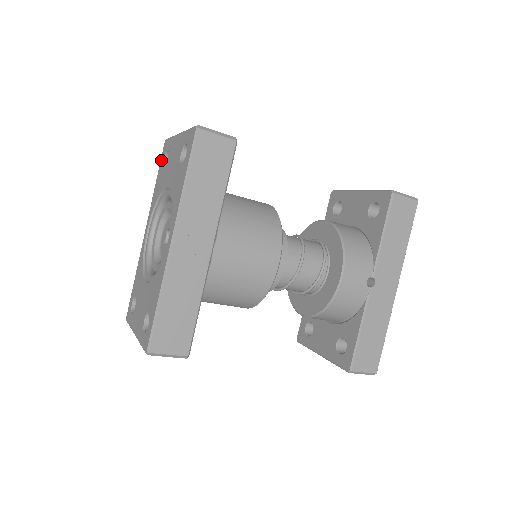
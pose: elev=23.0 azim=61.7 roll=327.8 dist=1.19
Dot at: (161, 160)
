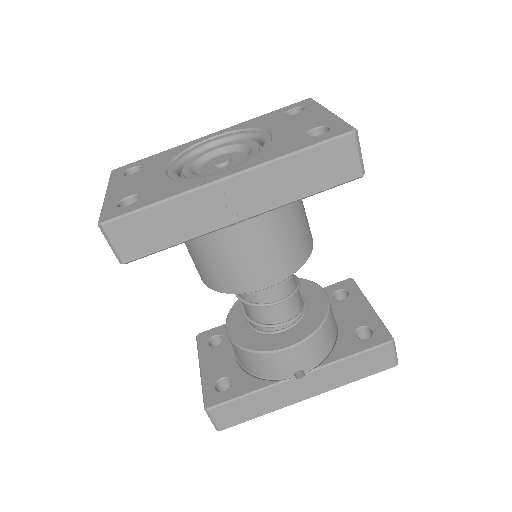
Dot at: (289, 106)
